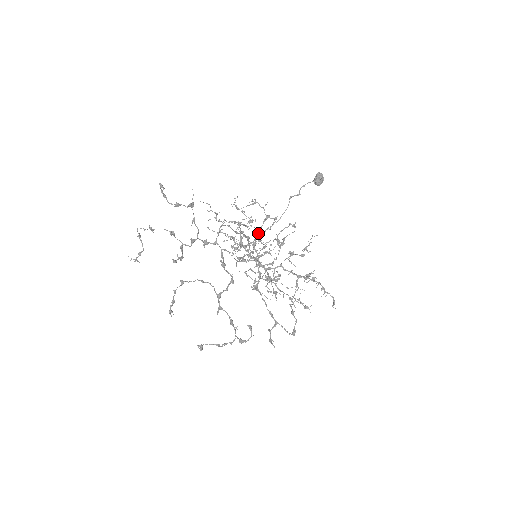
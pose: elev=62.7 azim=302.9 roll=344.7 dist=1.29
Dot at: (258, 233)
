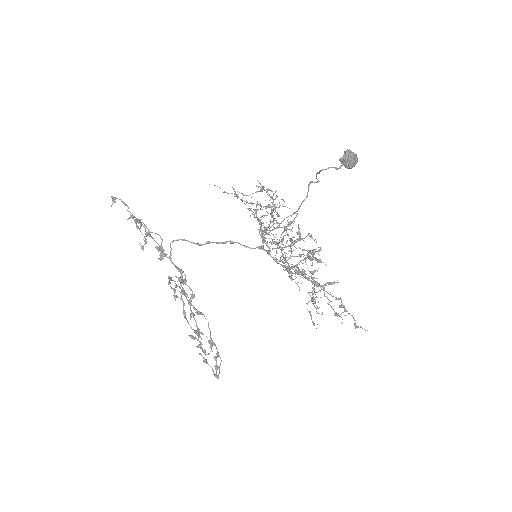
Dot at: (266, 227)
